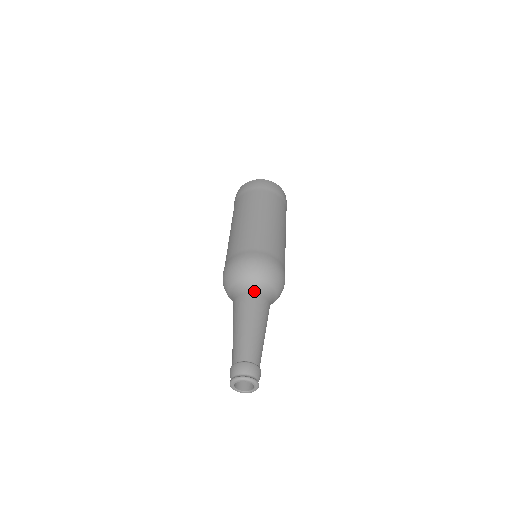
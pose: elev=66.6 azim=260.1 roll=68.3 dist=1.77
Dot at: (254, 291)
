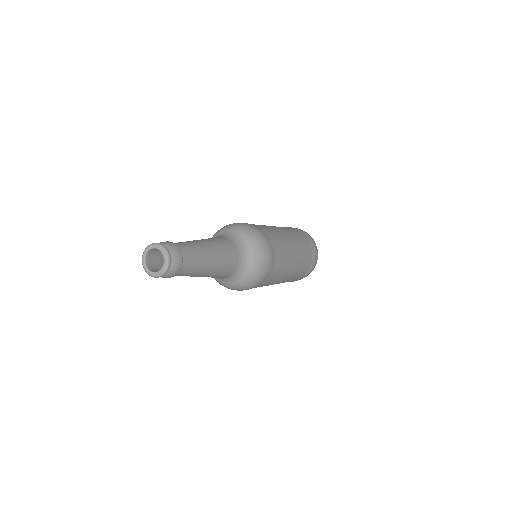
Dot at: (236, 244)
